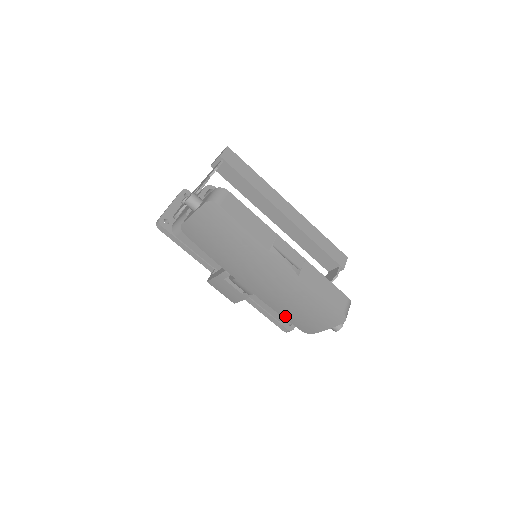
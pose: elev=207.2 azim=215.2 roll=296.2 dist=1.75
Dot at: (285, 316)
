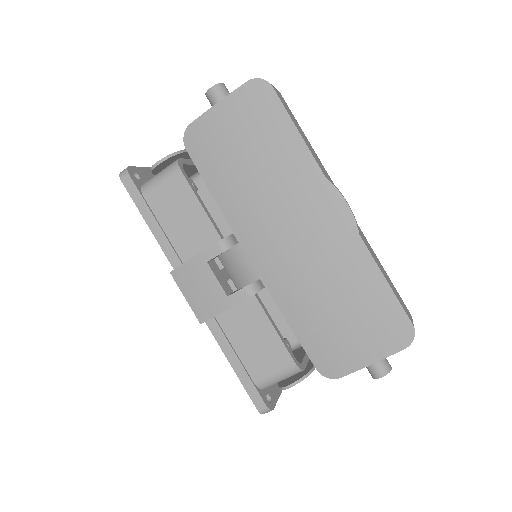
Dot at: (301, 332)
